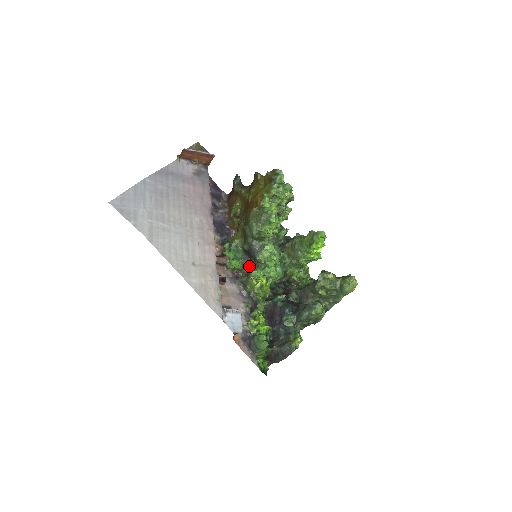
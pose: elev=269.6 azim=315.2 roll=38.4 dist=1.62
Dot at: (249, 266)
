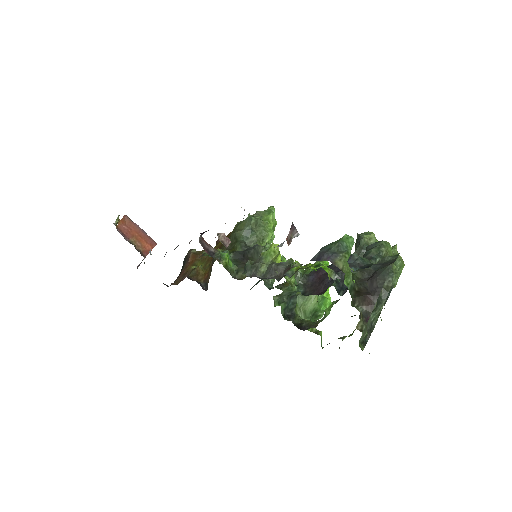
Dot at: occluded
